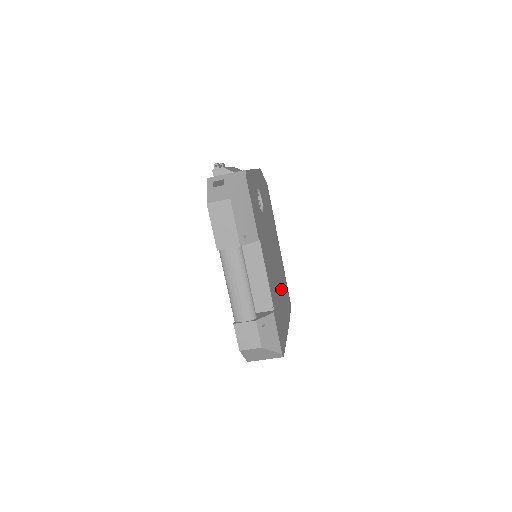
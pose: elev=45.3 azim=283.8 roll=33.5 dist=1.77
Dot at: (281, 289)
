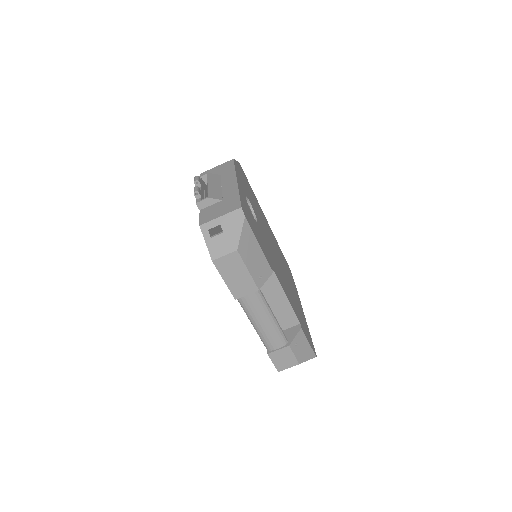
Dot at: (287, 275)
